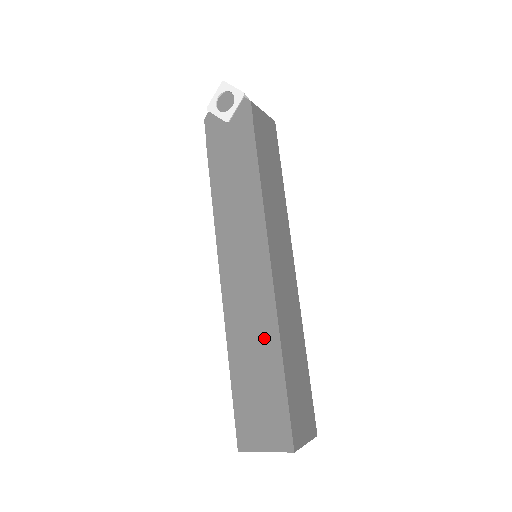
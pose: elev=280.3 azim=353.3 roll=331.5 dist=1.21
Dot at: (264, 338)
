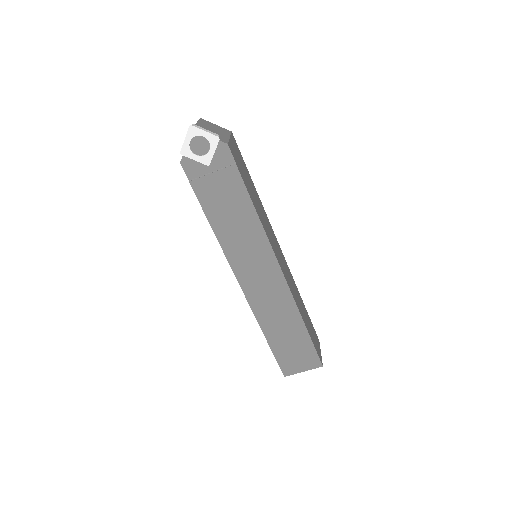
Dot at: (288, 315)
